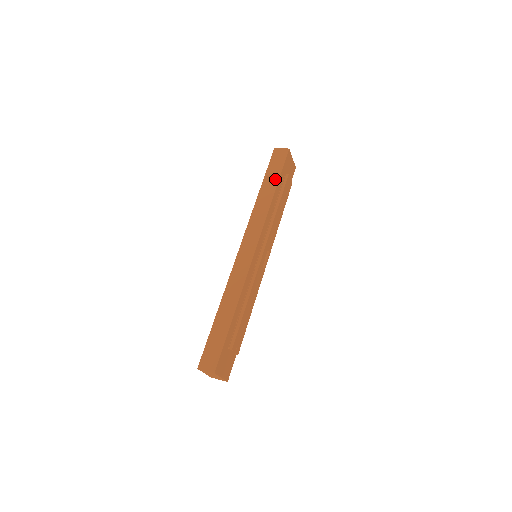
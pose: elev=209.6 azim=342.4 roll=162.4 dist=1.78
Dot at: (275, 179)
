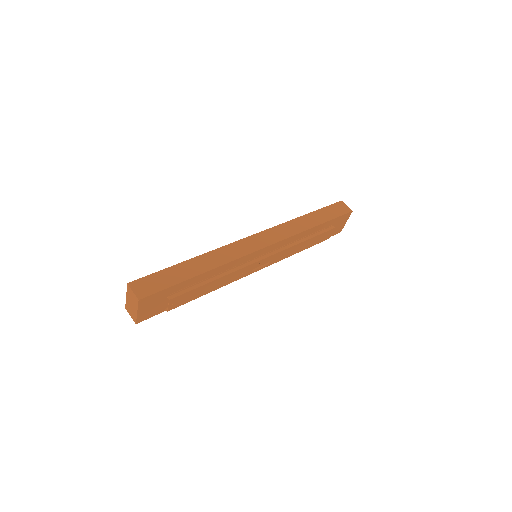
Dot at: (324, 219)
